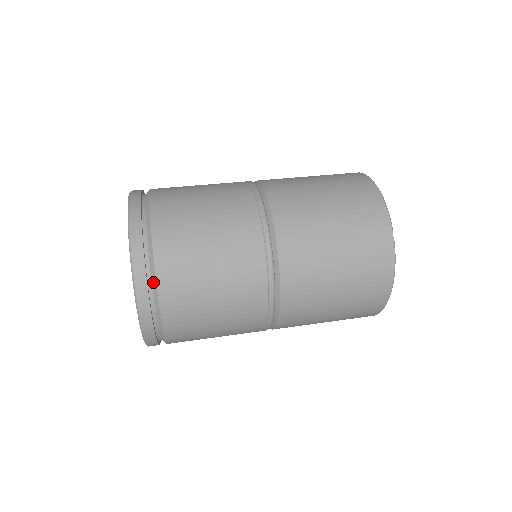
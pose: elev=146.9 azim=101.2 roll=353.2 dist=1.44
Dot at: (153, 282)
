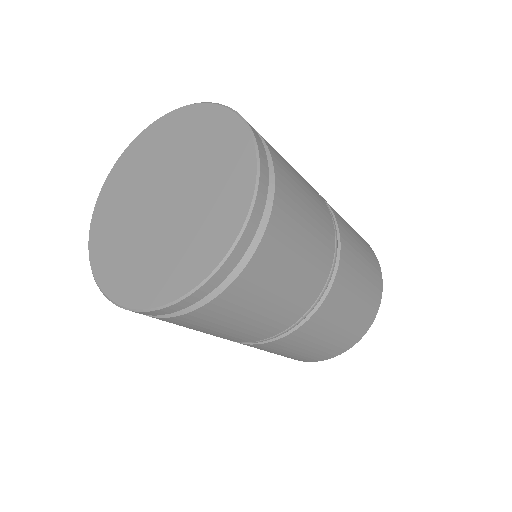
Dot at: (269, 187)
